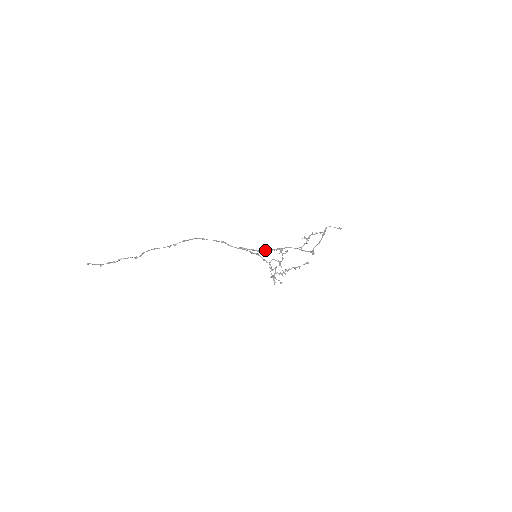
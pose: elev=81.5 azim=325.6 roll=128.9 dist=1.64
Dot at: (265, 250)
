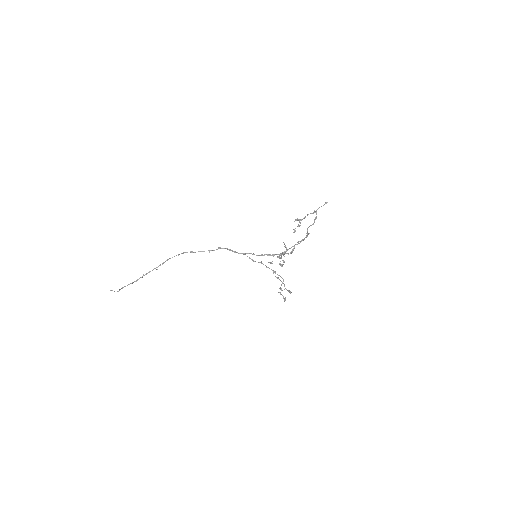
Dot at: (266, 254)
